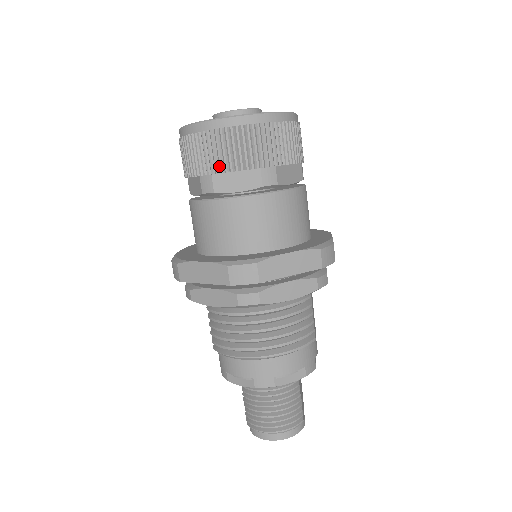
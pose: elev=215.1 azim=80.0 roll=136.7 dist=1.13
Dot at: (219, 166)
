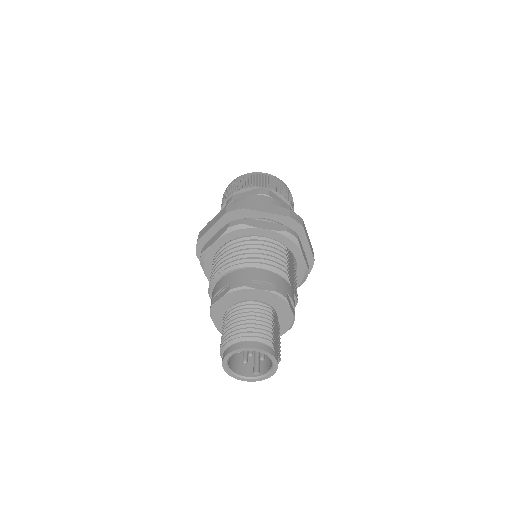
Dot at: (237, 189)
